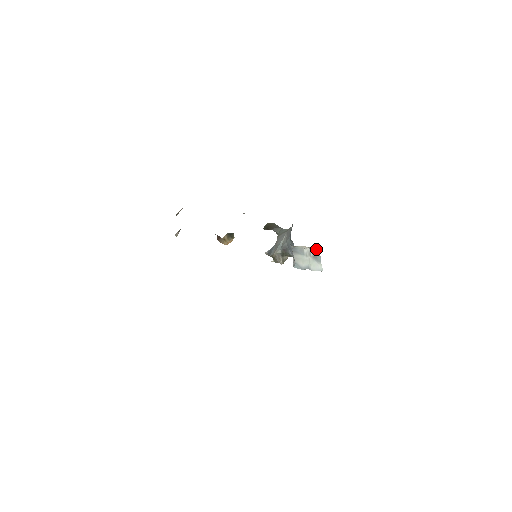
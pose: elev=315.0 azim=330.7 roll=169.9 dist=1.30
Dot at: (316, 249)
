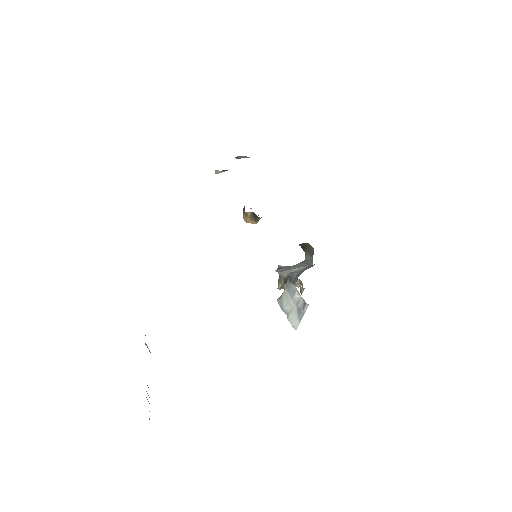
Dot at: (305, 304)
